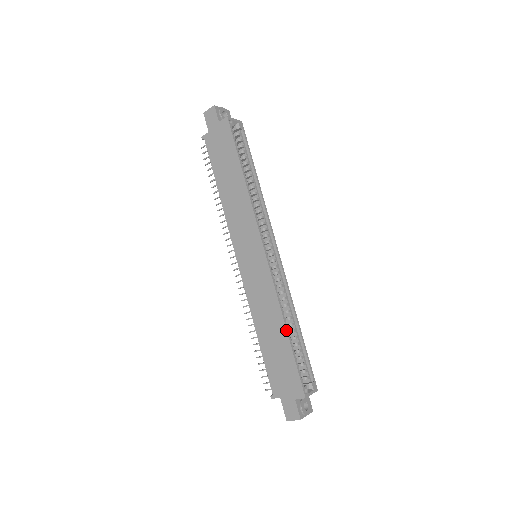
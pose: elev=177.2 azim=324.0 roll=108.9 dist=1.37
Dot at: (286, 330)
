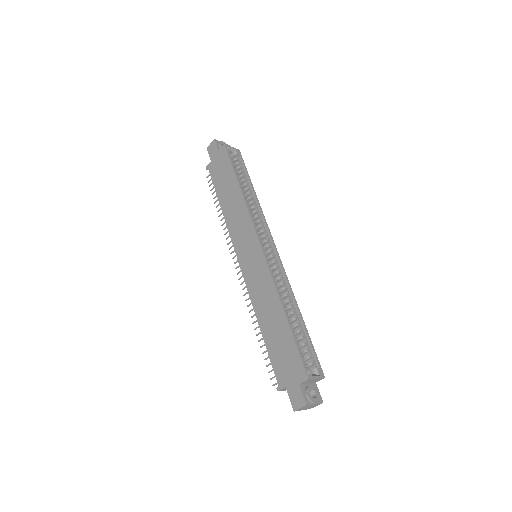
Dot at: (284, 314)
